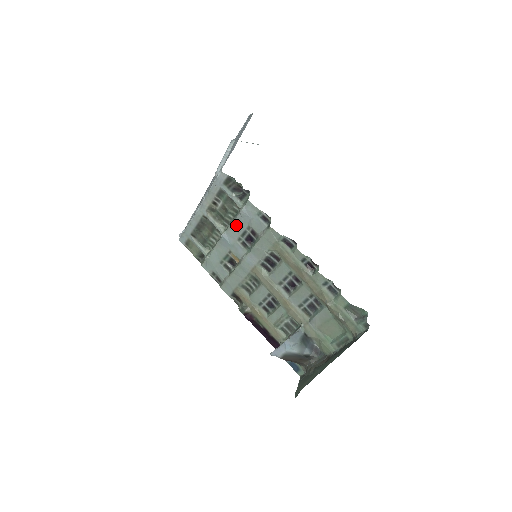
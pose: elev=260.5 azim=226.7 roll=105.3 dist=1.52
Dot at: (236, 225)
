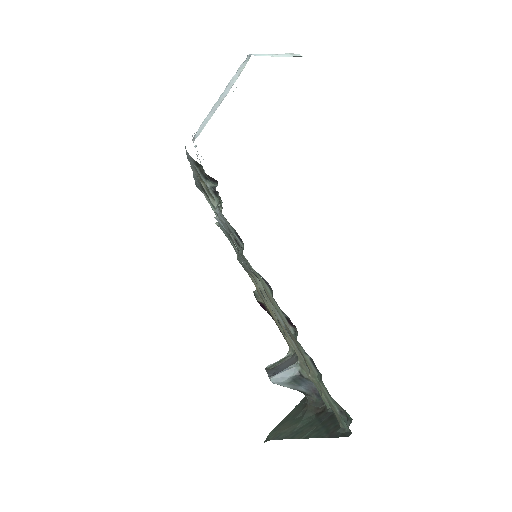
Dot at: occluded
